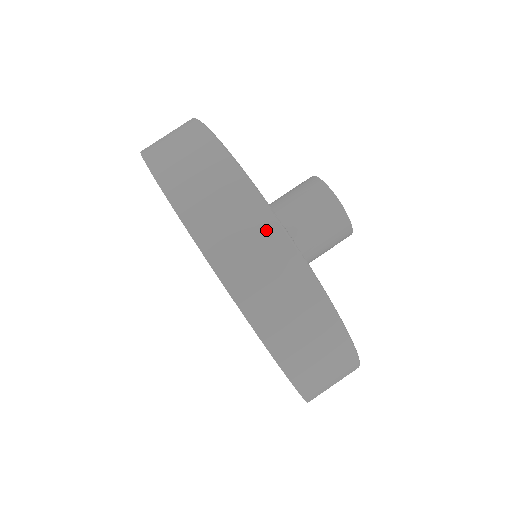
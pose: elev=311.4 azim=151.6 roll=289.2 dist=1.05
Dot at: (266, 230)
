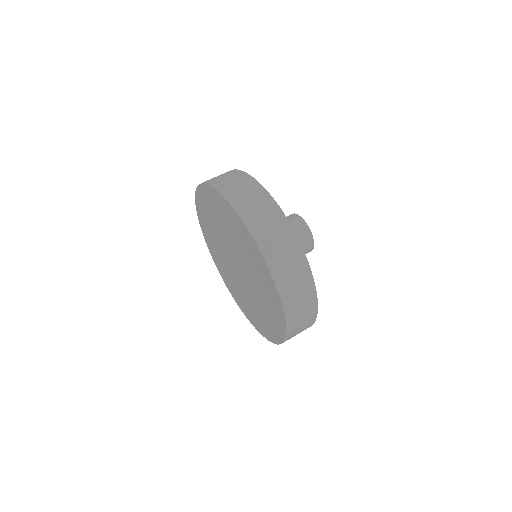
Dot at: (306, 279)
